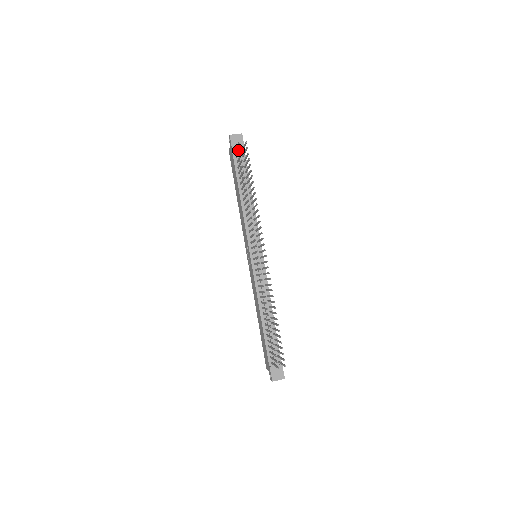
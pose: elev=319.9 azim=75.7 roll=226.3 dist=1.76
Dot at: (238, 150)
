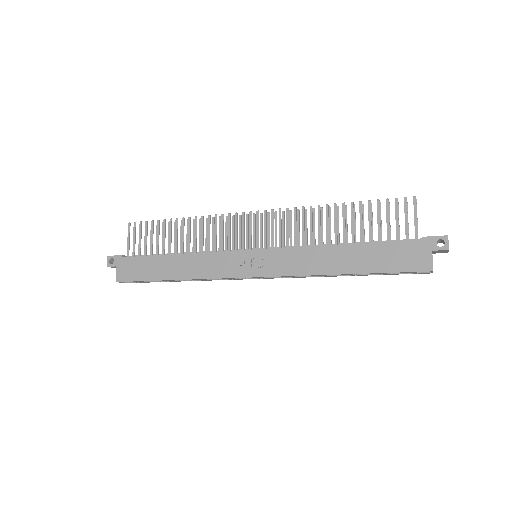
Dot at: (133, 231)
